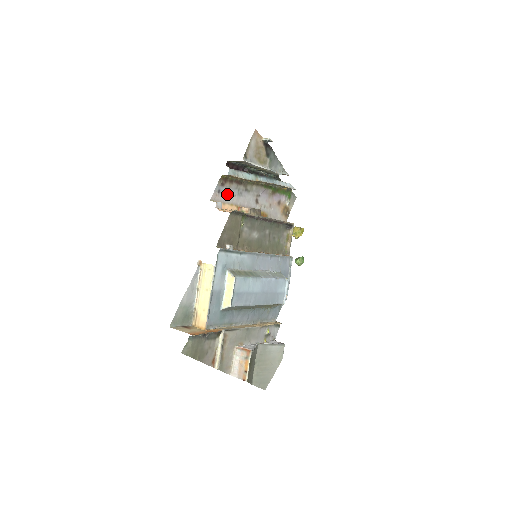
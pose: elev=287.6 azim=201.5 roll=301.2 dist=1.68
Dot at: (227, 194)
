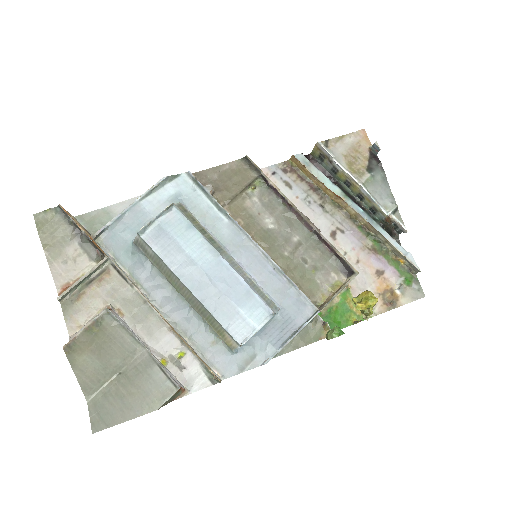
Dot at: (285, 186)
